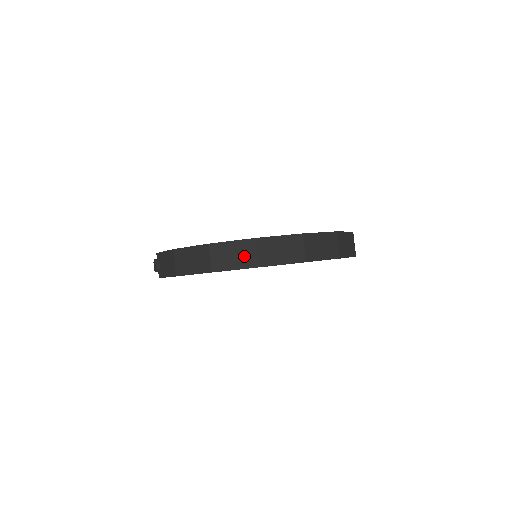
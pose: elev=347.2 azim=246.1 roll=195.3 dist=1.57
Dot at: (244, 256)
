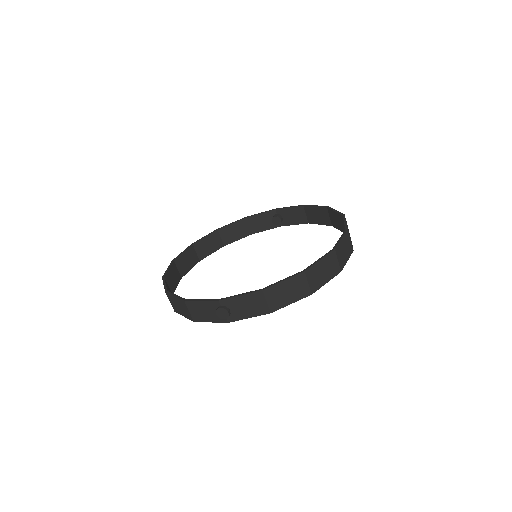
Dot at: (330, 268)
